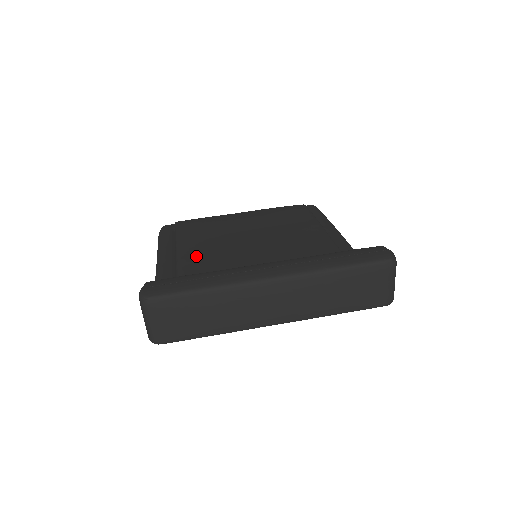
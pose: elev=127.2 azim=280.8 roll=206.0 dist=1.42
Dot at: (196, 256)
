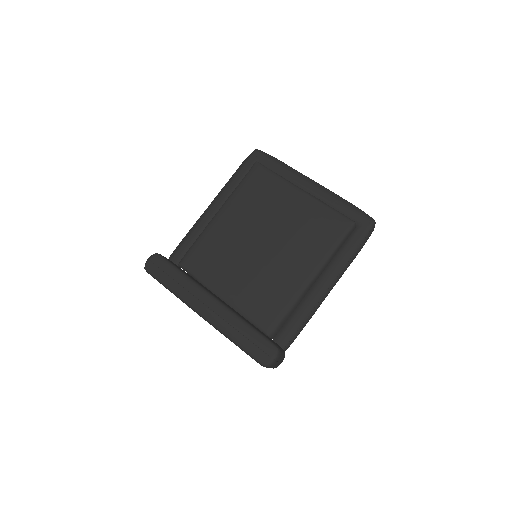
Dot at: (219, 230)
